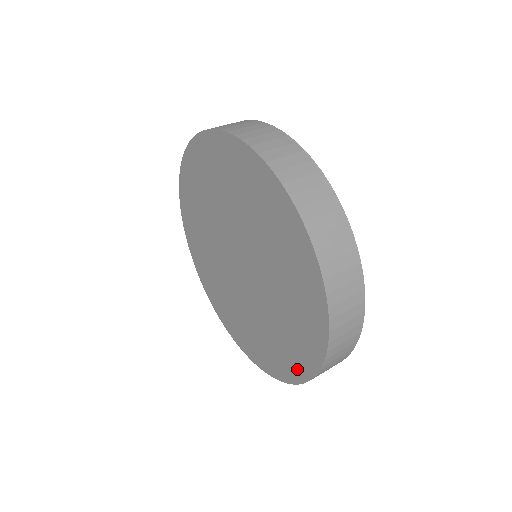
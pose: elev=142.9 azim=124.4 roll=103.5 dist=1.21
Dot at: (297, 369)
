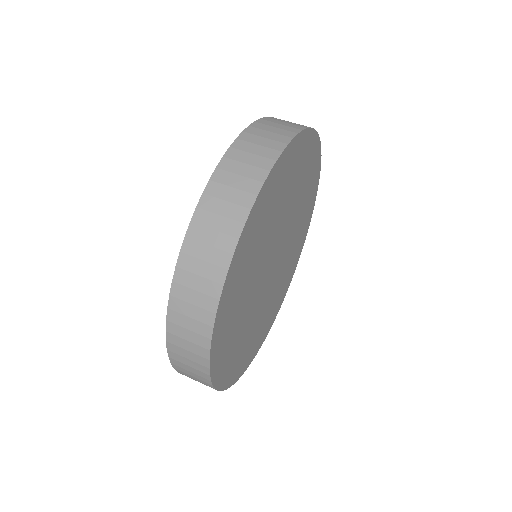
Dot at: occluded
